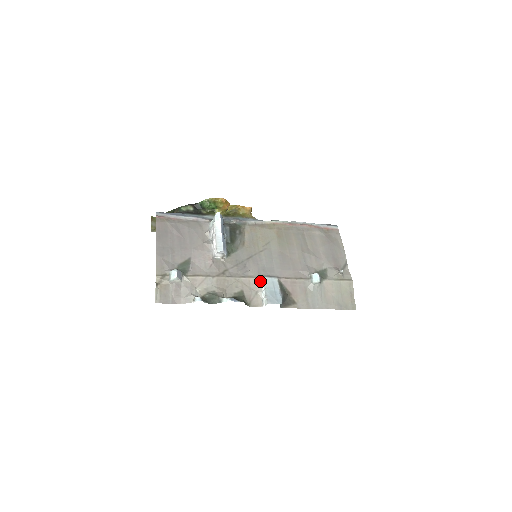
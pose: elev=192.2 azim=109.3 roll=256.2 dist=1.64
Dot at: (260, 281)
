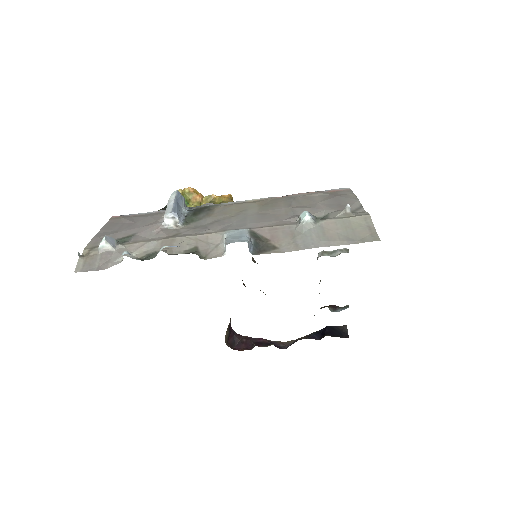
Dot at: (222, 234)
